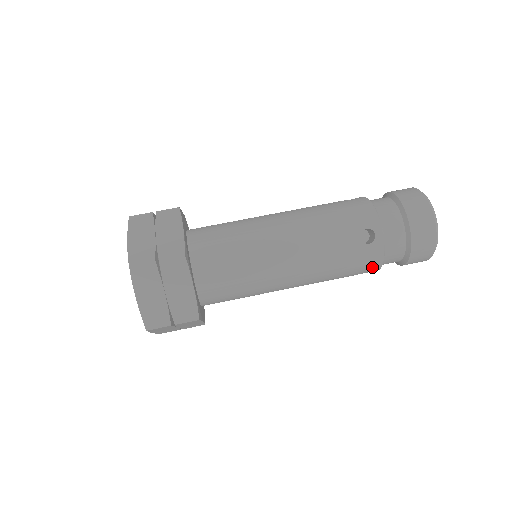
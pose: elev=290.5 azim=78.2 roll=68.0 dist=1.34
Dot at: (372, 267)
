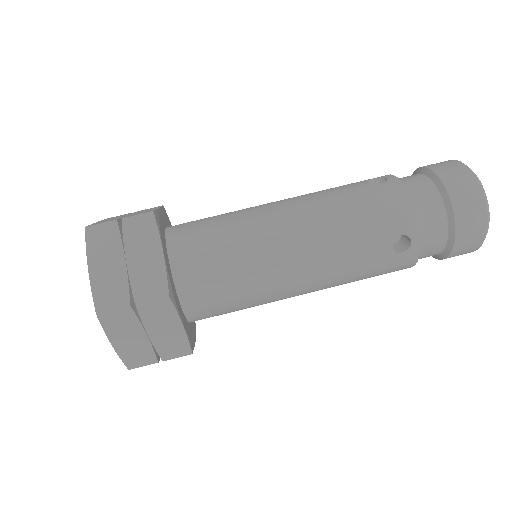
Dot at: occluded
